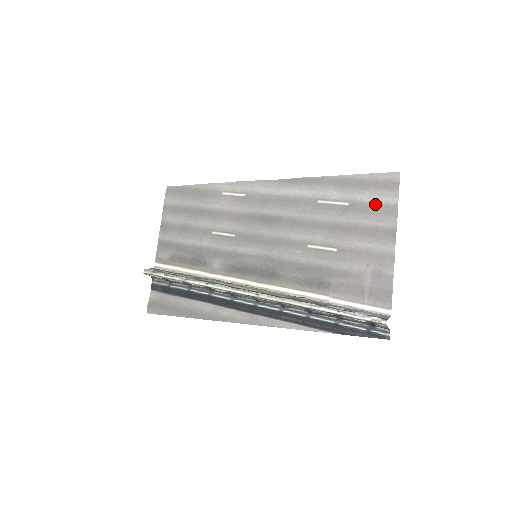
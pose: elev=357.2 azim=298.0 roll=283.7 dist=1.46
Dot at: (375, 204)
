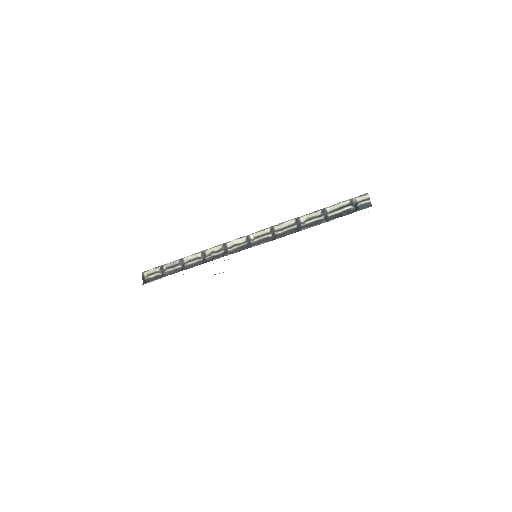
Dot at: occluded
